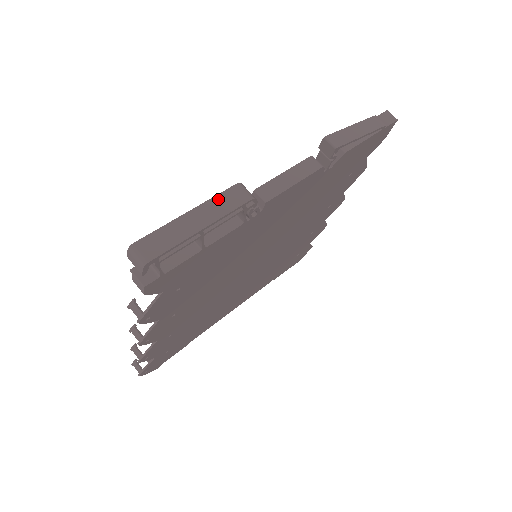
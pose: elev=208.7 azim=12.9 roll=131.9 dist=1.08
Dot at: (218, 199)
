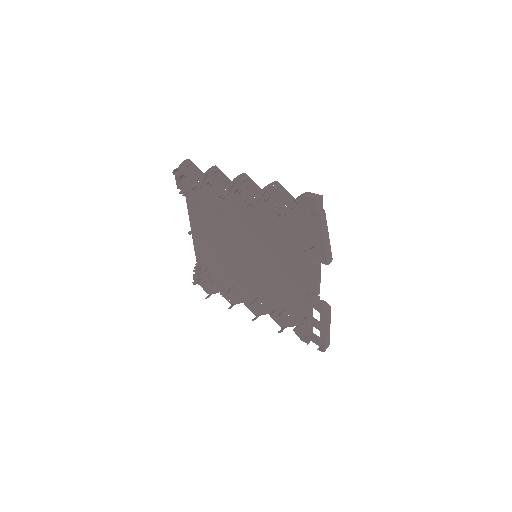
Dot at: (327, 322)
